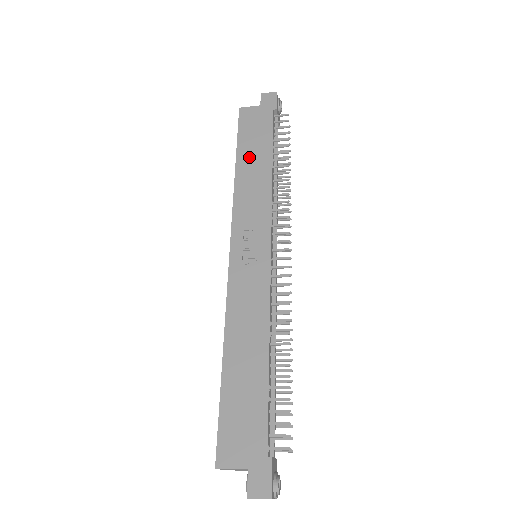
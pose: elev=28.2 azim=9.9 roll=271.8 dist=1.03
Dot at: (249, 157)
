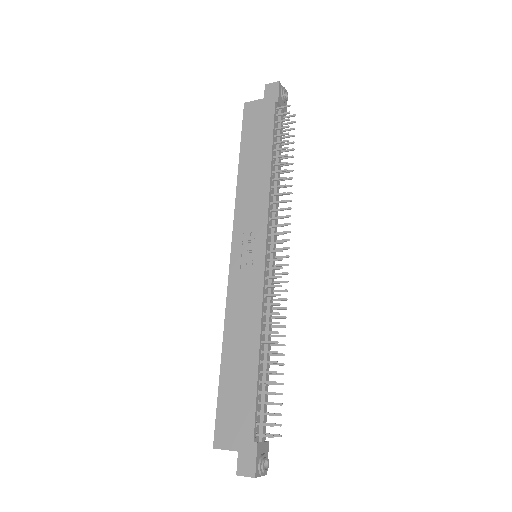
Dot at: (251, 156)
